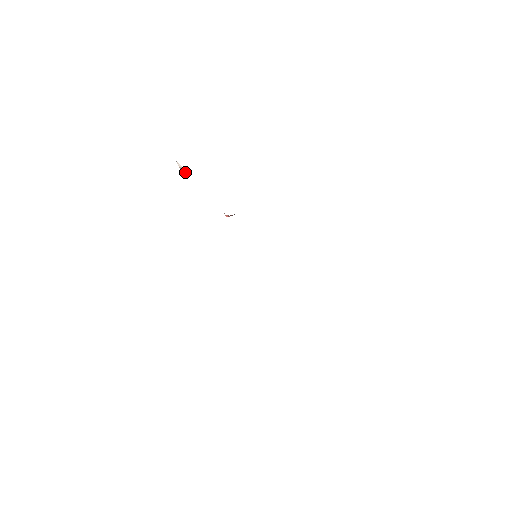
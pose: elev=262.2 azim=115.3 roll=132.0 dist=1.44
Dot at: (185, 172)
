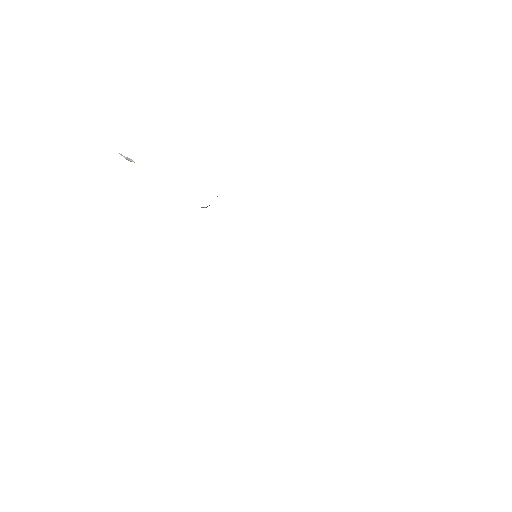
Dot at: occluded
